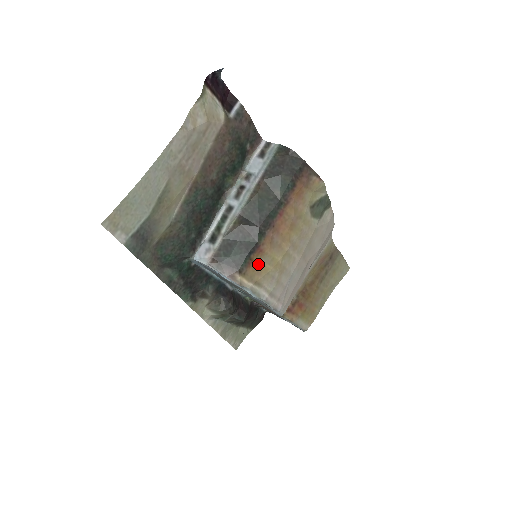
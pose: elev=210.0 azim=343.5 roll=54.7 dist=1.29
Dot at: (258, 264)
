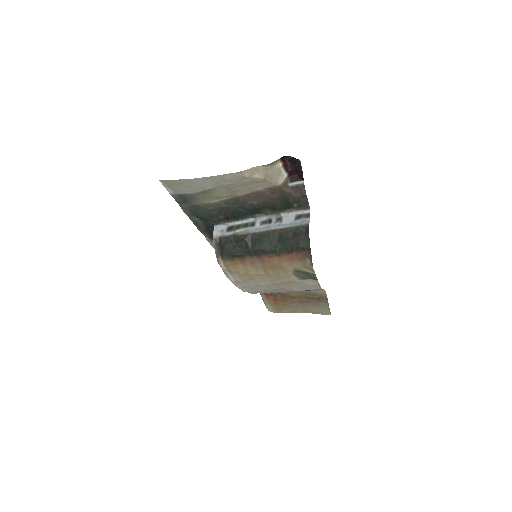
Dot at: (236, 264)
